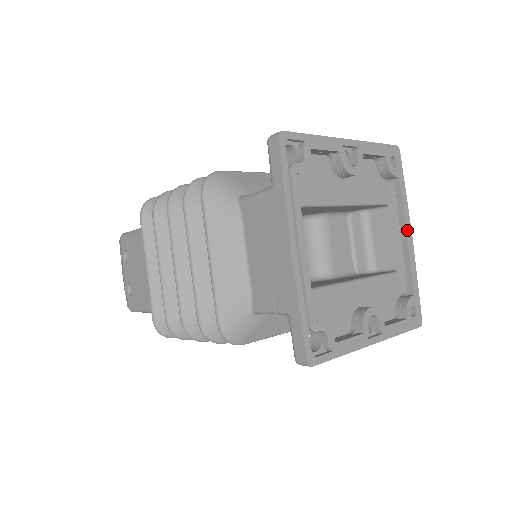
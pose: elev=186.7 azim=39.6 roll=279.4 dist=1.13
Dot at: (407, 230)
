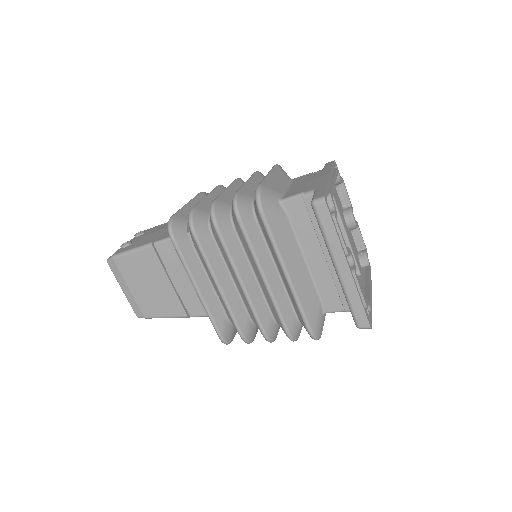
Dot at: (370, 283)
